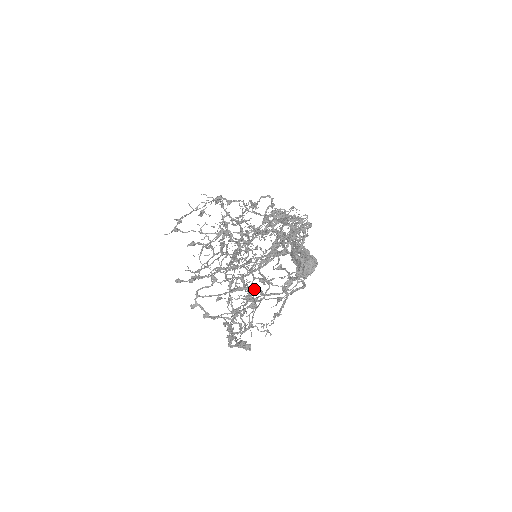
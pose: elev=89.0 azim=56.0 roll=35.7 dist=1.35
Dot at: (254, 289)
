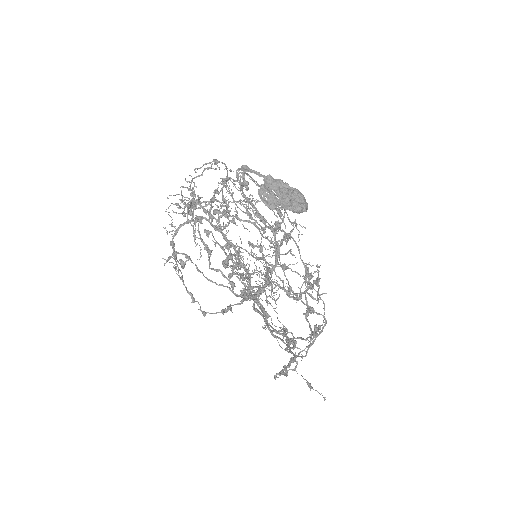
Dot at: (275, 232)
